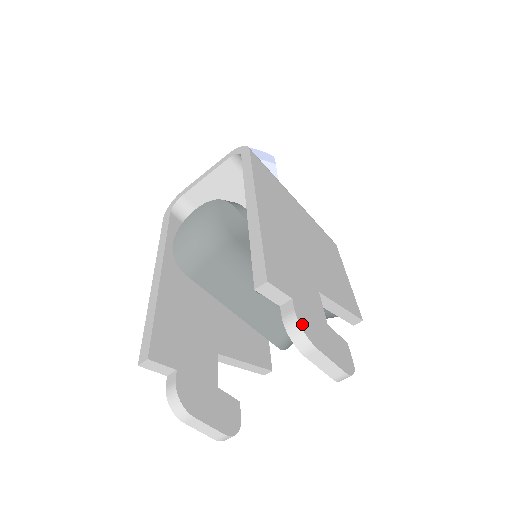
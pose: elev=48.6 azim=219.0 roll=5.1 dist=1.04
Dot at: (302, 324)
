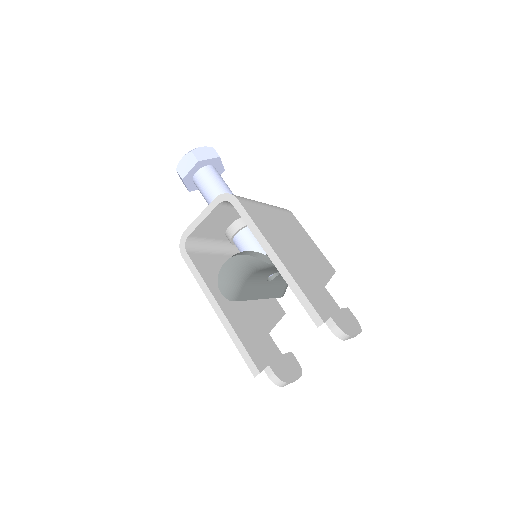
Dot at: (342, 329)
